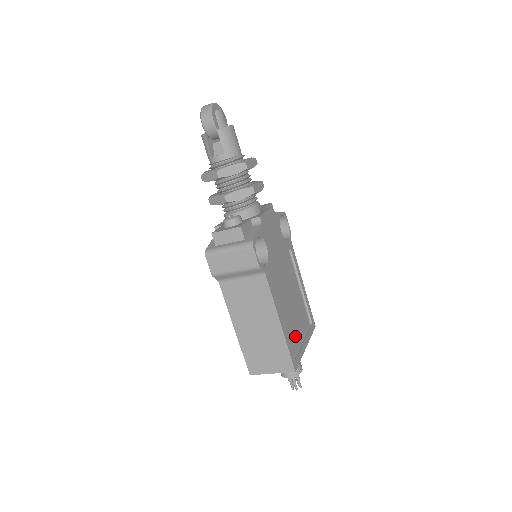
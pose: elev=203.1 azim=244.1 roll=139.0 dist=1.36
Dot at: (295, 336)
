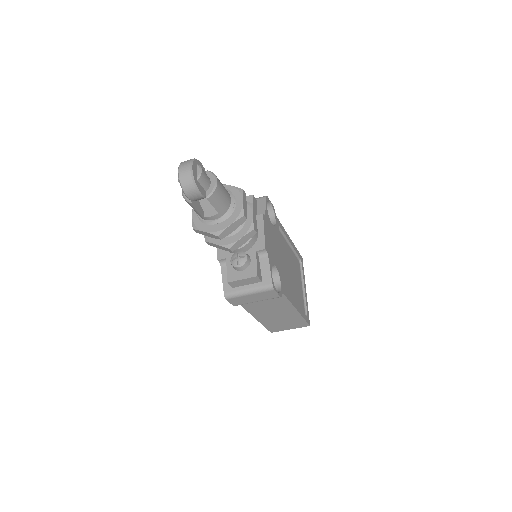
Dot at: (300, 295)
